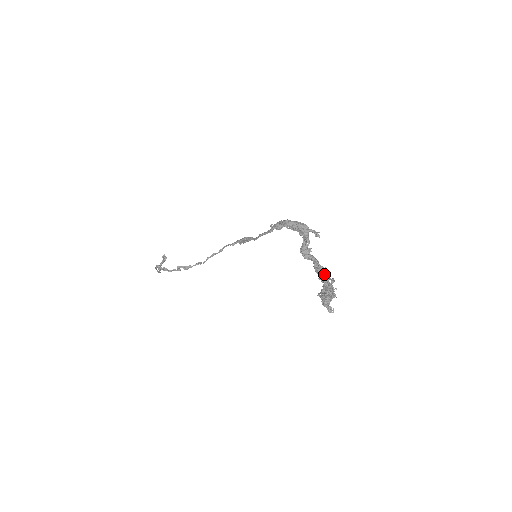
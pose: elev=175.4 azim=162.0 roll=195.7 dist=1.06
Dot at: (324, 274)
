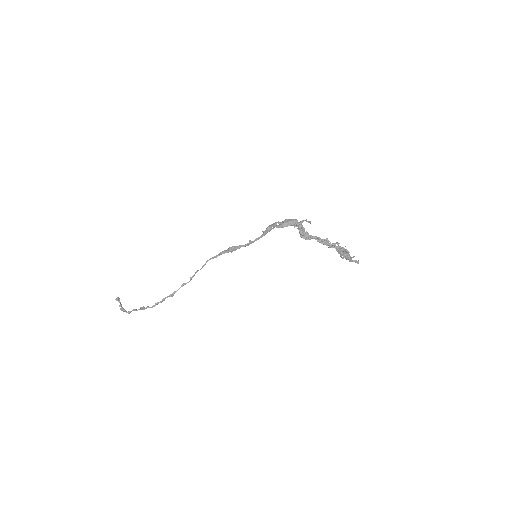
Dot at: (330, 243)
